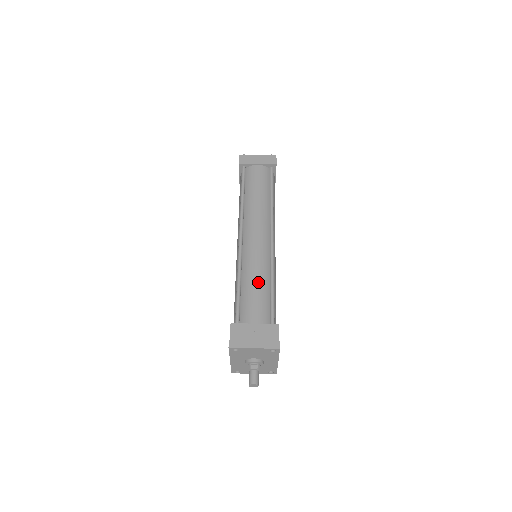
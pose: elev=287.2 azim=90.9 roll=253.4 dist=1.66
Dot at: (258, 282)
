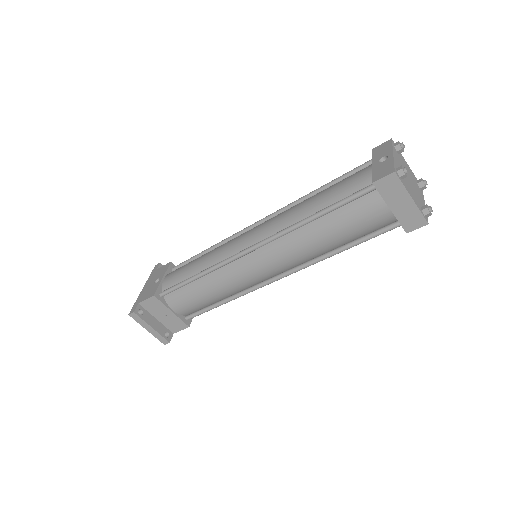
Dot at: (211, 295)
